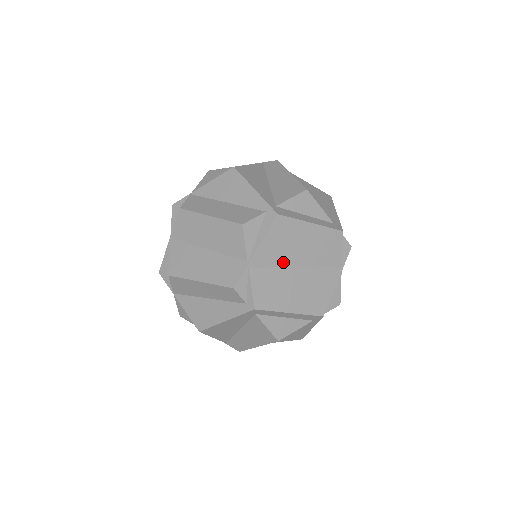
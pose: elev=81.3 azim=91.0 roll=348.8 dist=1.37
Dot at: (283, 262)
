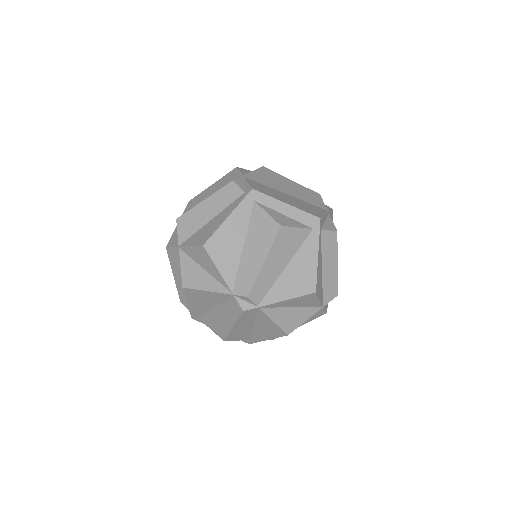
Dot at: (273, 187)
